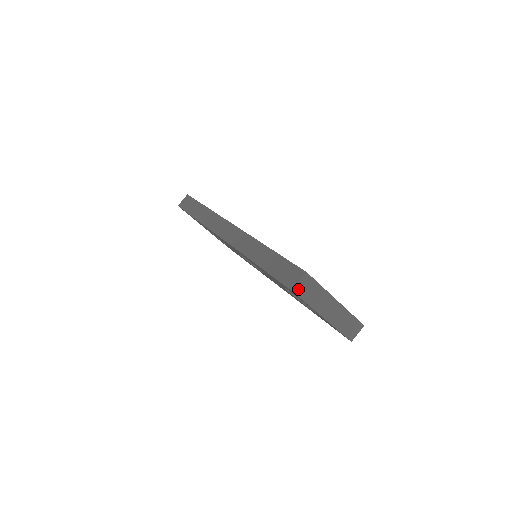
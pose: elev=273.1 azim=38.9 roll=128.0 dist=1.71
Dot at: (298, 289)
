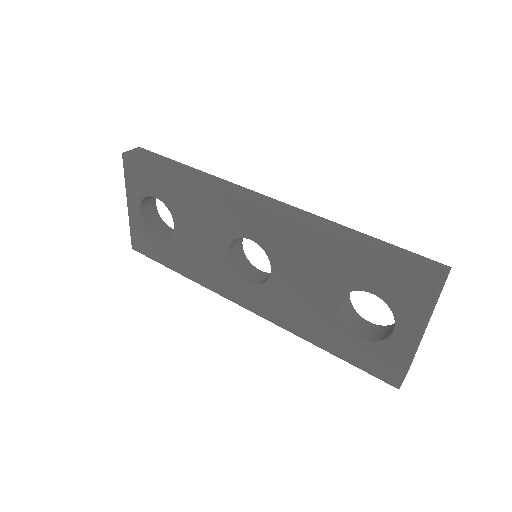
Dot at: (443, 284)
